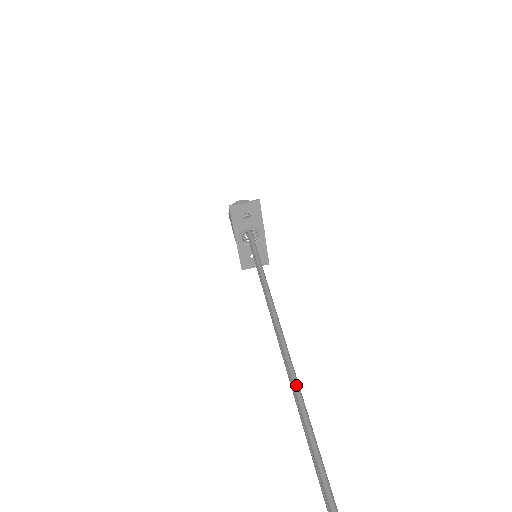
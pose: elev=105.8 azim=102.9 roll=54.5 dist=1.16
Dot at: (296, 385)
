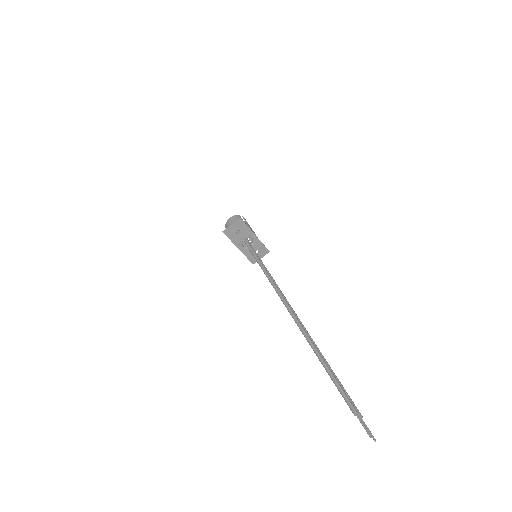
Dot at: (307, 337)
